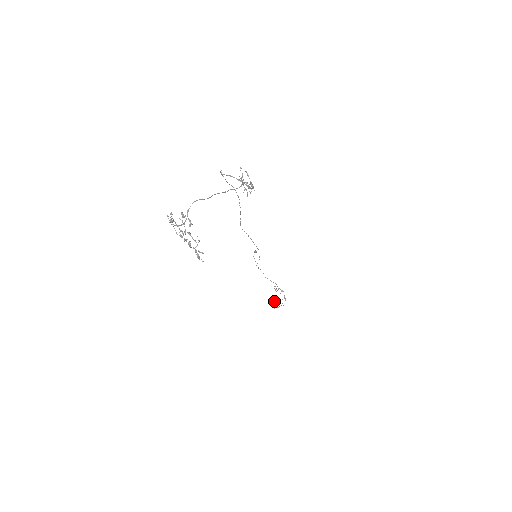
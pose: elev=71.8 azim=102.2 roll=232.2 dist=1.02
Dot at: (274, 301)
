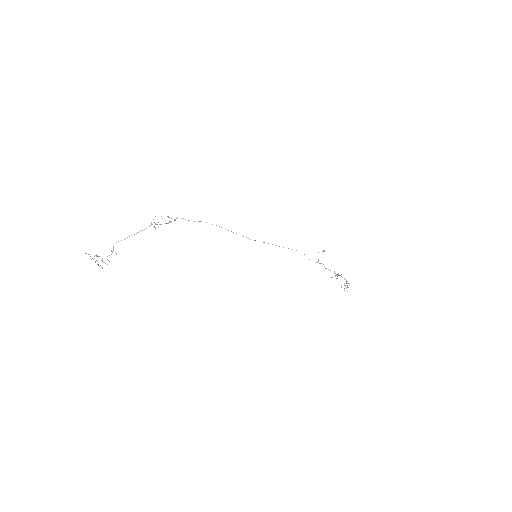
Dot at: occluded
